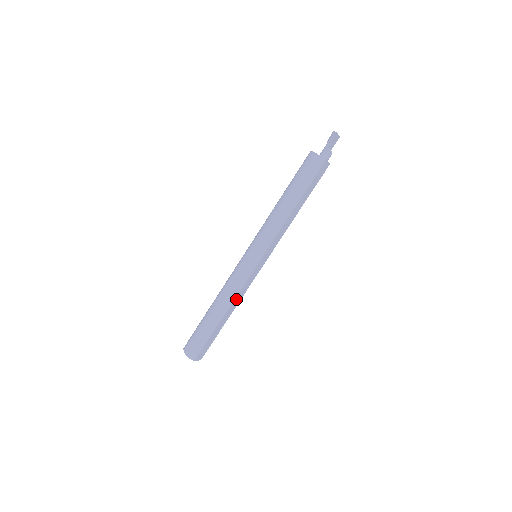
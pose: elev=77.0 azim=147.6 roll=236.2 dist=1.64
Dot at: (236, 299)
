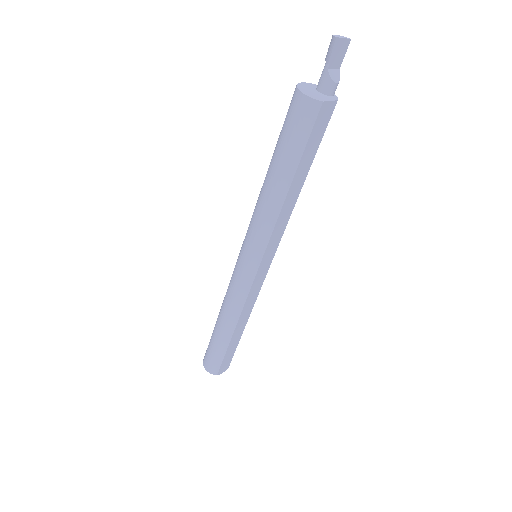
Dot at: (243, 312)
